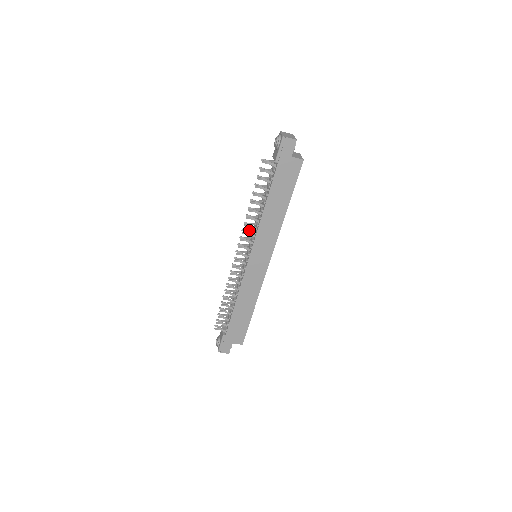
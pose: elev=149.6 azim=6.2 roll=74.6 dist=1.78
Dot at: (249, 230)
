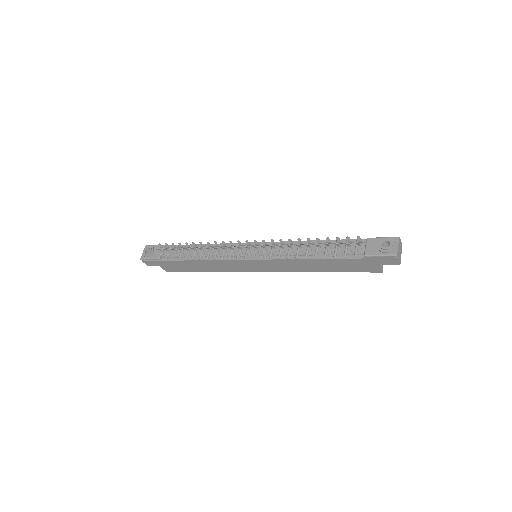
Dot at: (277, 244)
